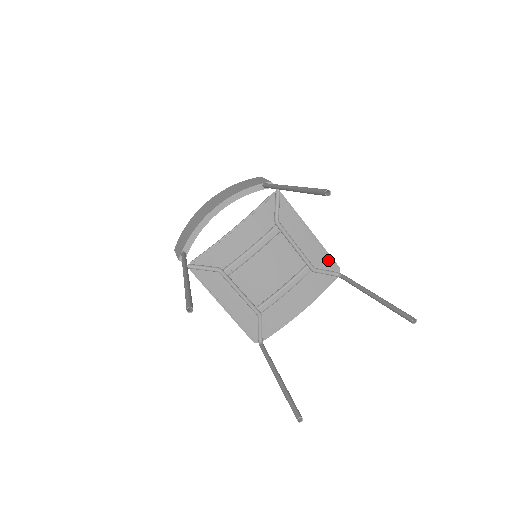
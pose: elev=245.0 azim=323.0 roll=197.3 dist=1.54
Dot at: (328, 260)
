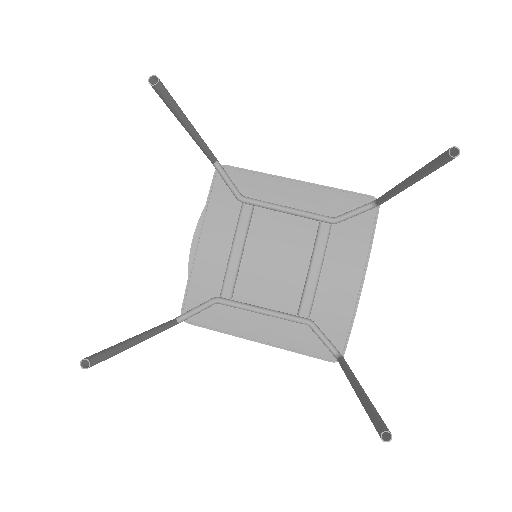
Dot at: (347, 197)
